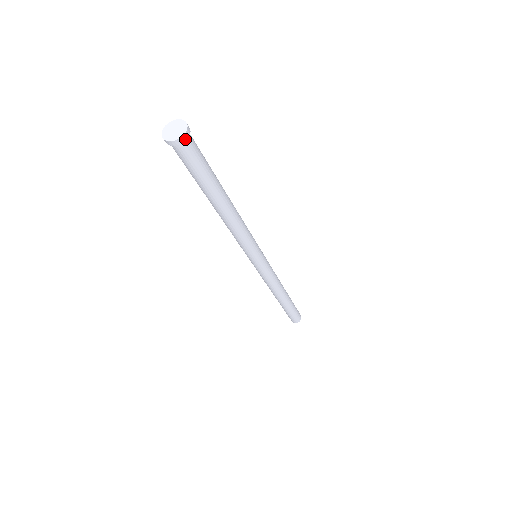
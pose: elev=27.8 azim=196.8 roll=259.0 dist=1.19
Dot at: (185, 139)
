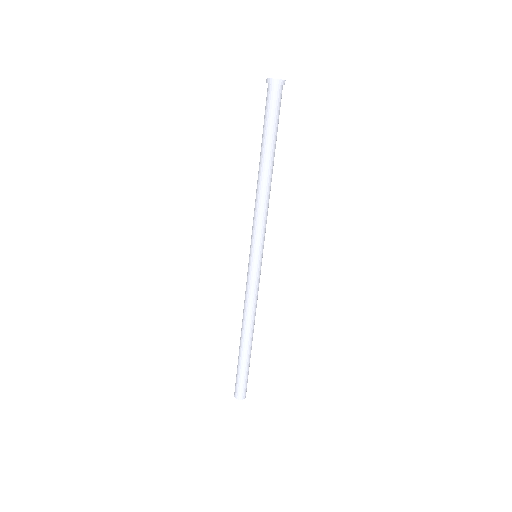
Dot at: (284, 84)
